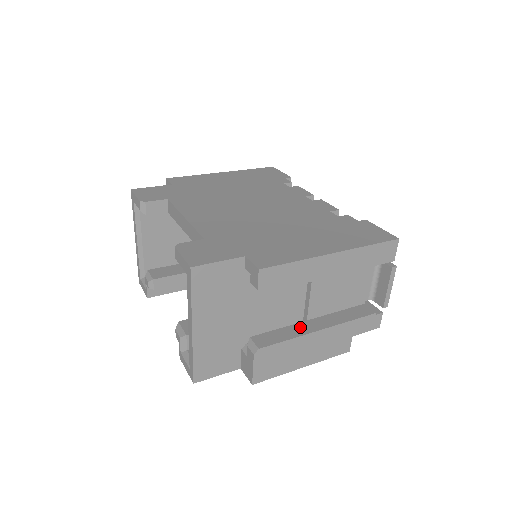
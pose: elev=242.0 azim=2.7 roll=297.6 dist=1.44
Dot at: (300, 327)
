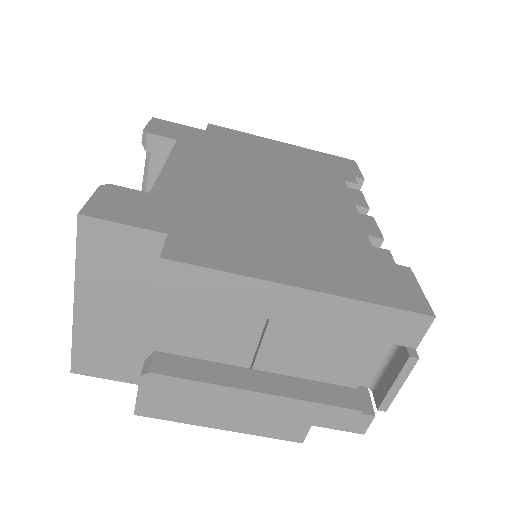
Dot at: (233, 373)
